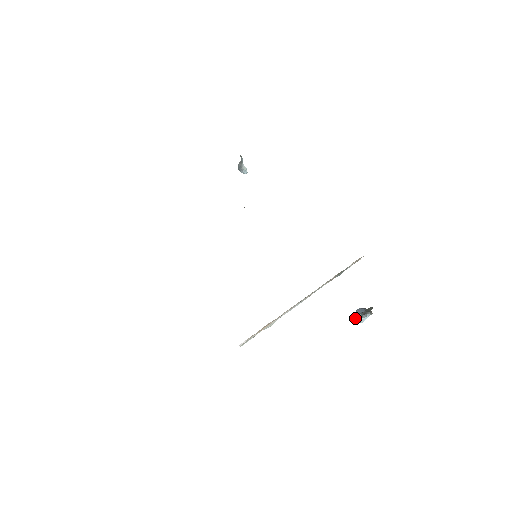
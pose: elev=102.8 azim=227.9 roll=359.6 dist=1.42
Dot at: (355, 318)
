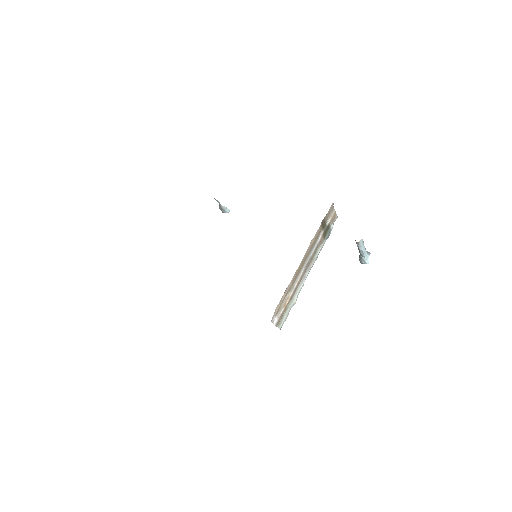
Dot at: (361, 263)
